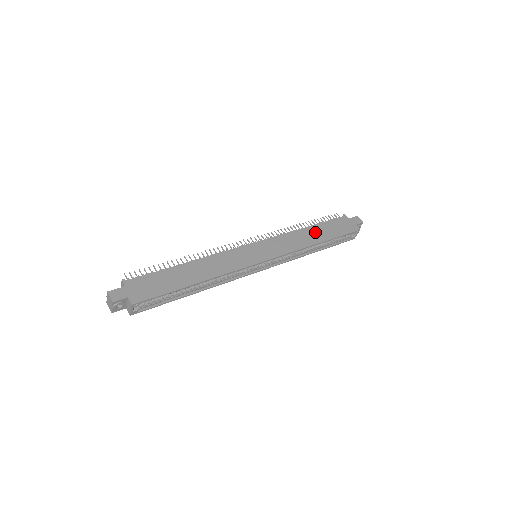
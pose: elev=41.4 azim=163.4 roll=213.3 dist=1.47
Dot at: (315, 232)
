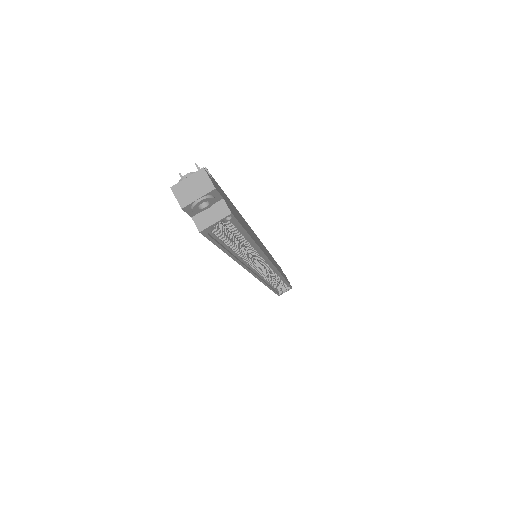
Dot at: occluded
